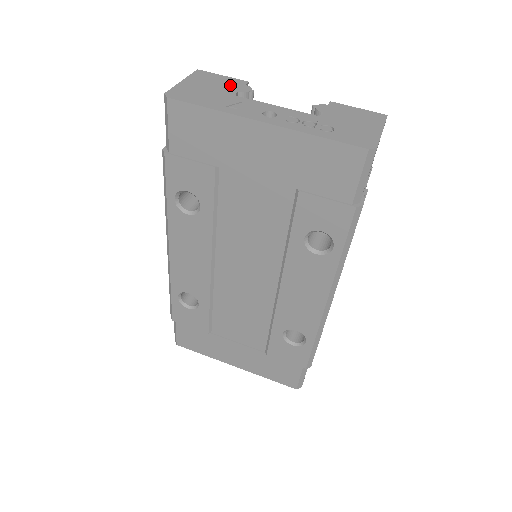
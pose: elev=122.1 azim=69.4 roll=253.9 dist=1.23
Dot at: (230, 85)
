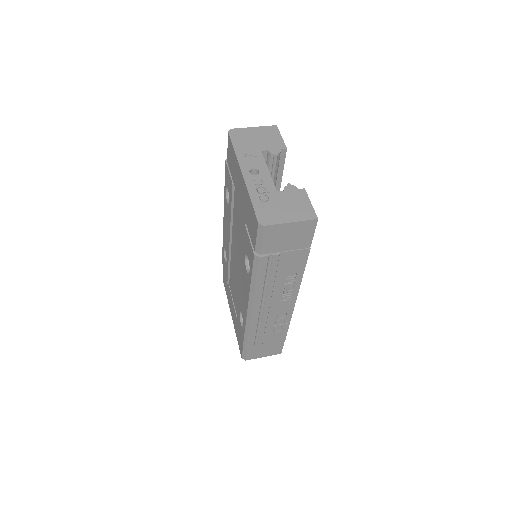
Dot at: (272, 144)
